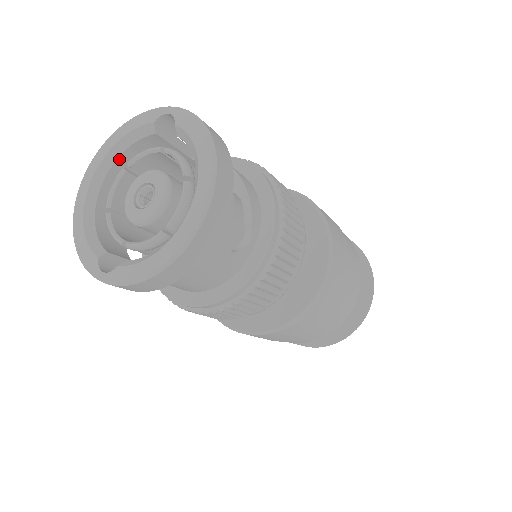
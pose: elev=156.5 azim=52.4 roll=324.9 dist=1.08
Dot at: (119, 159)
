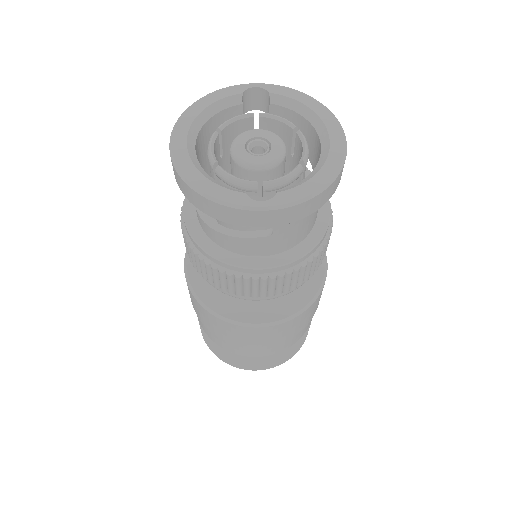
Dot at: (204, 126)
